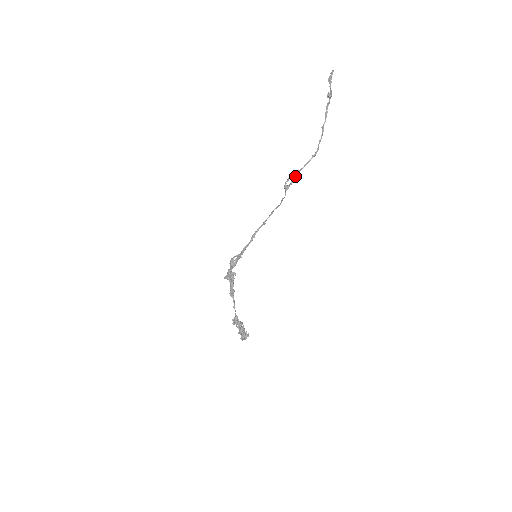
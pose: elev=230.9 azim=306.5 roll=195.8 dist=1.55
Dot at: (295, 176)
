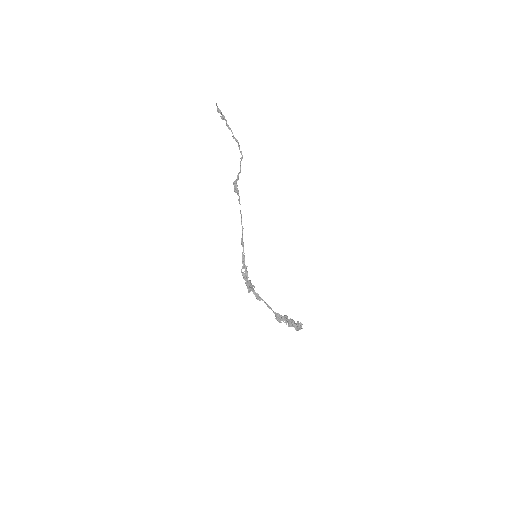
Dot at: (237, 180)
